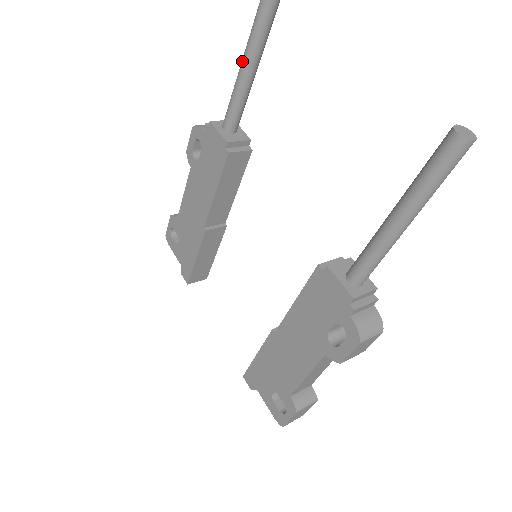
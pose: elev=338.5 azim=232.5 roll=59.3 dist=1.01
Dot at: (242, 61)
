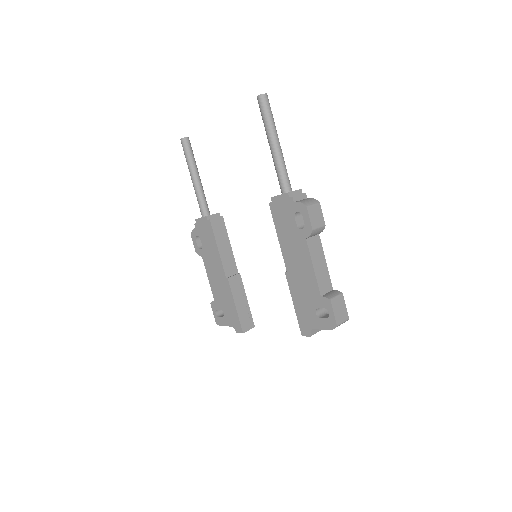
Dot at: (191, 179)
